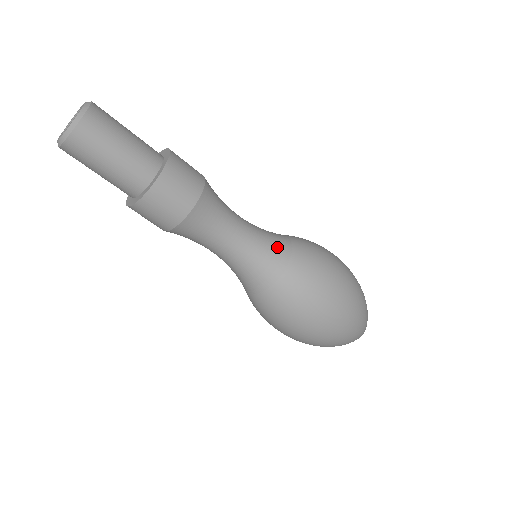
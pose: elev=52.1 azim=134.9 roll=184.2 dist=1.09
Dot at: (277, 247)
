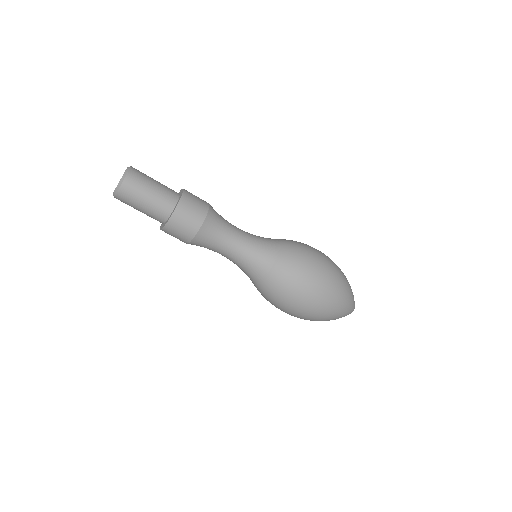
Dot at: (259, 265)
